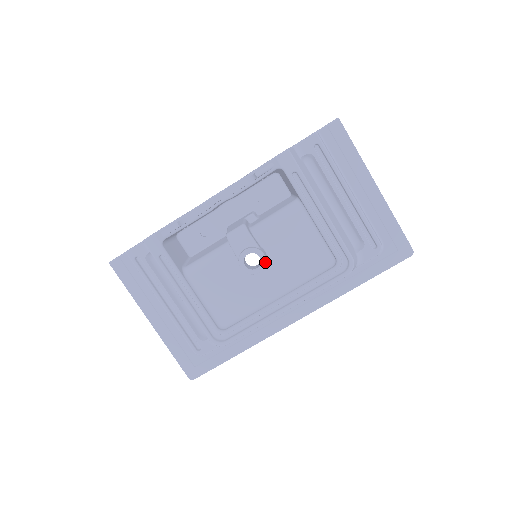
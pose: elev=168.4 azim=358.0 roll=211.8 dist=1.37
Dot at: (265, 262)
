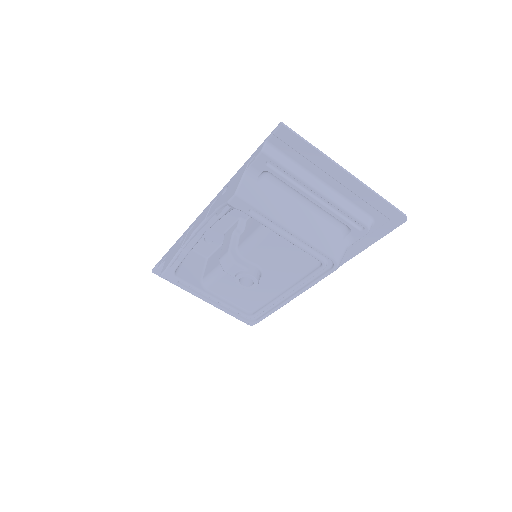
Dot at: (257, 281)
